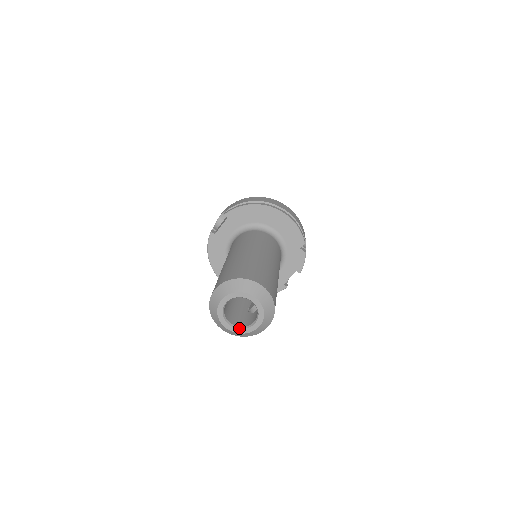
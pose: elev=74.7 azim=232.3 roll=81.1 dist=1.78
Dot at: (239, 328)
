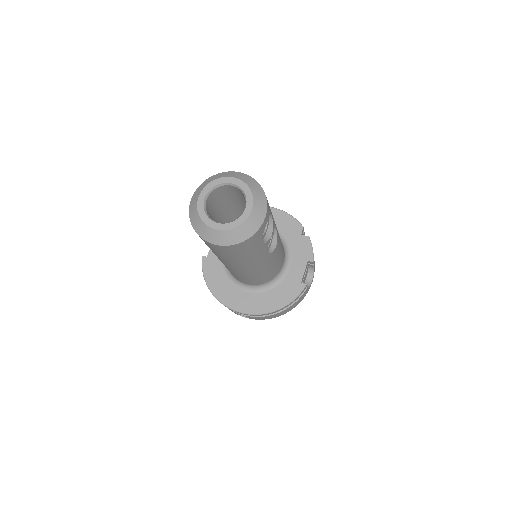
Dot at: (229, 222)
